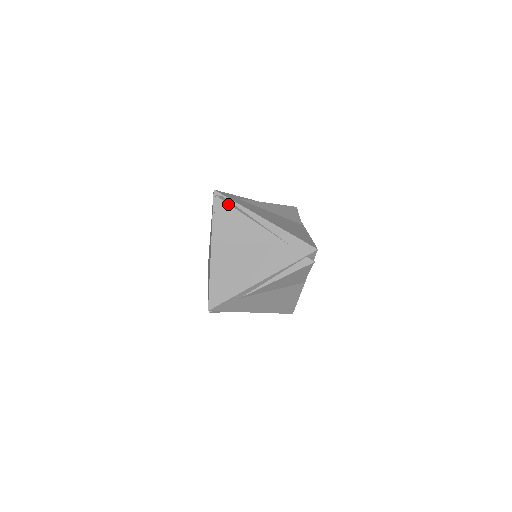
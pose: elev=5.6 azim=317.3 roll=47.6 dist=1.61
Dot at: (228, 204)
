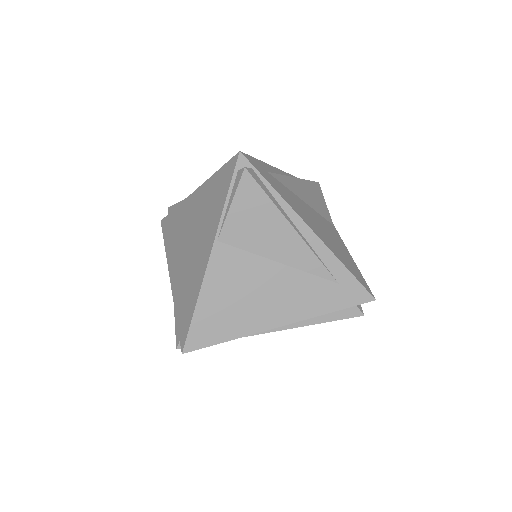
Dot at: (262, 190)
